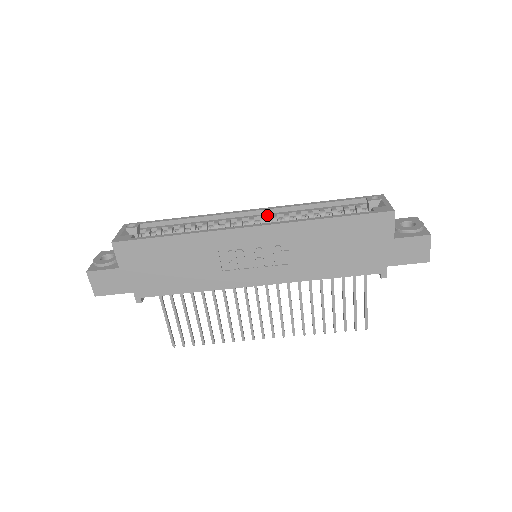
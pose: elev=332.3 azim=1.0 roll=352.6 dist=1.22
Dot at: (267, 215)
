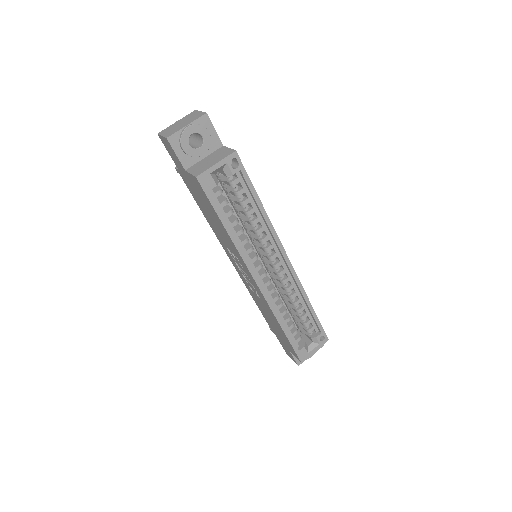
Dot at: (287, 274)
